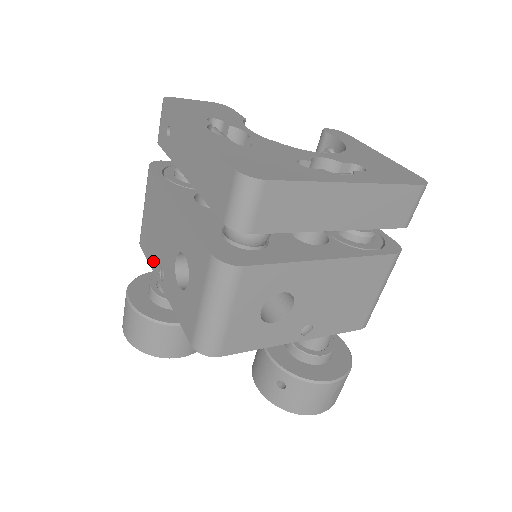
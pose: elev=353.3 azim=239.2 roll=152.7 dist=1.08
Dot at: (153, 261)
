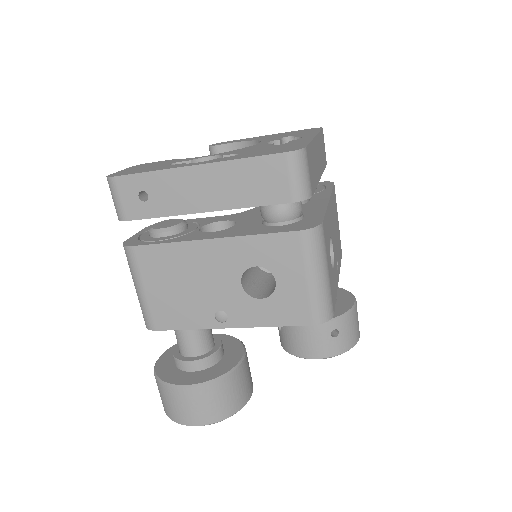
Dot at: (196, 320)
